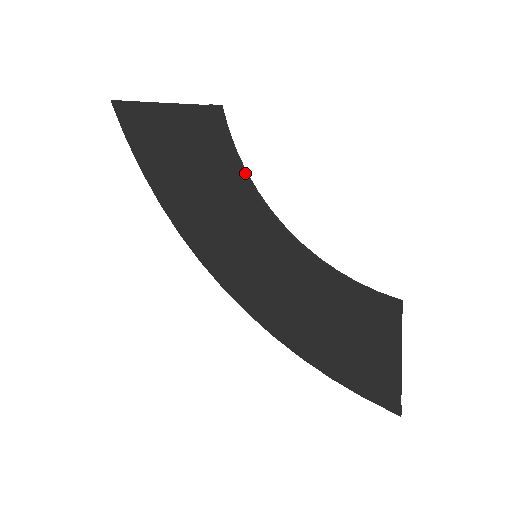
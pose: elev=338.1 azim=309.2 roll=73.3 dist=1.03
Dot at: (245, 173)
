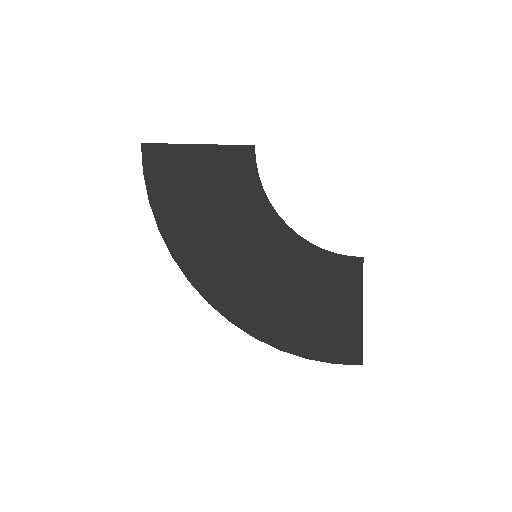
Dot at: occluded
